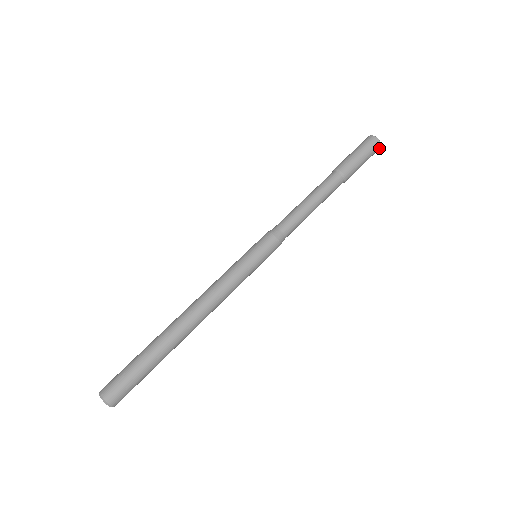
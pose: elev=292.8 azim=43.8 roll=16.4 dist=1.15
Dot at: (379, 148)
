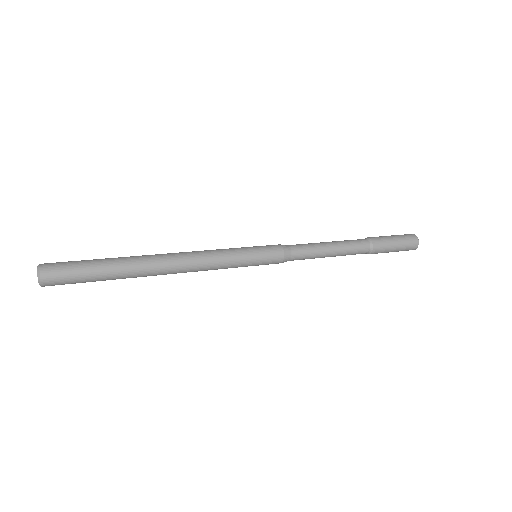
Dot at: (416, 238)
